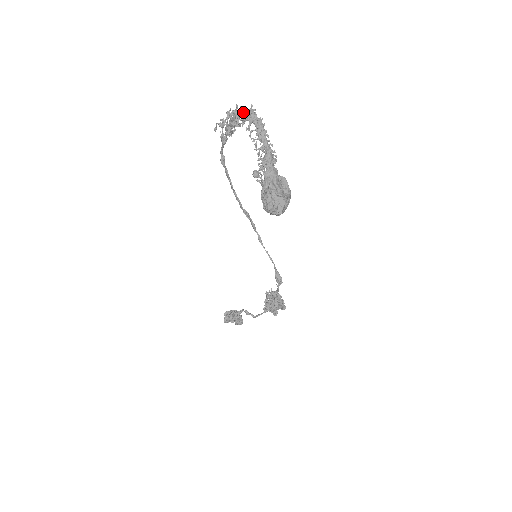
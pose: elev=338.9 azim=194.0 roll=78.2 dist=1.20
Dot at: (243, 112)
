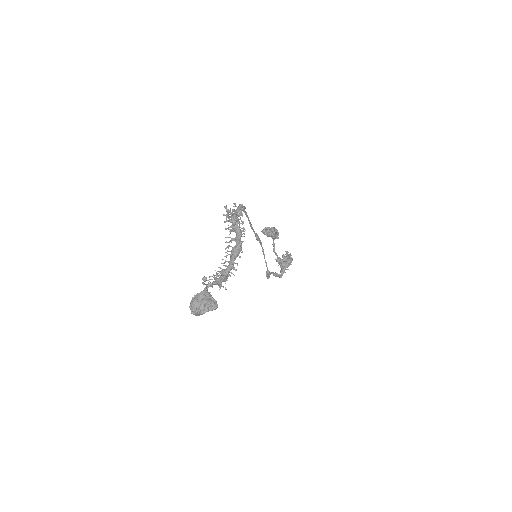
Dot at: (231, 231)
